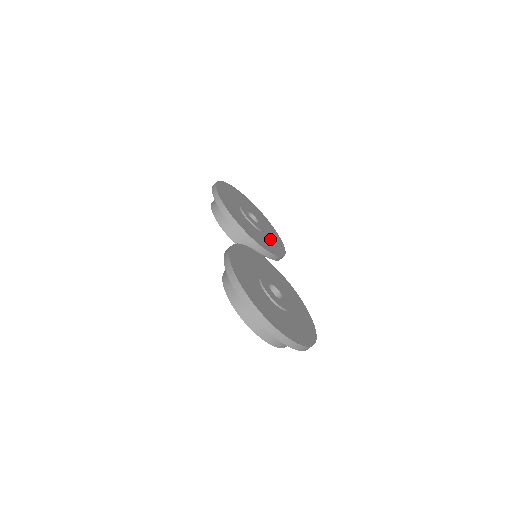
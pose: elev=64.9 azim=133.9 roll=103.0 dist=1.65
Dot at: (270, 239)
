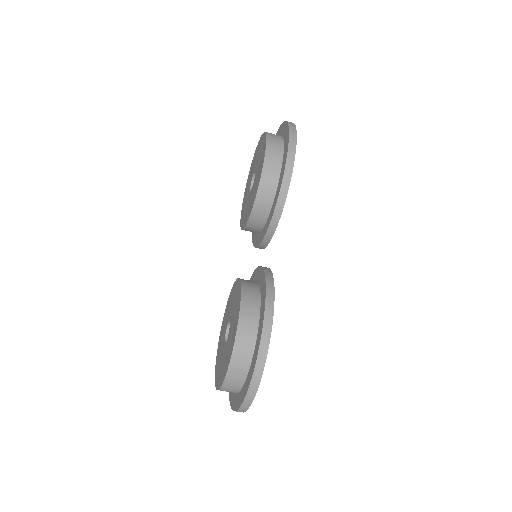
Dot at: occluded
